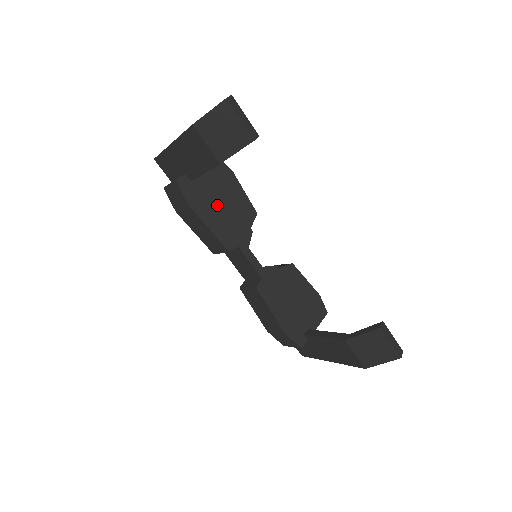
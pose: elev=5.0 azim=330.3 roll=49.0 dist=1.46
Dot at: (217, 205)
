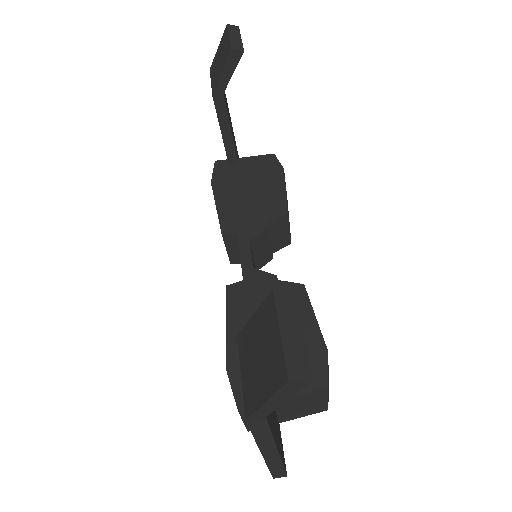
Dot at: (242, 191)
